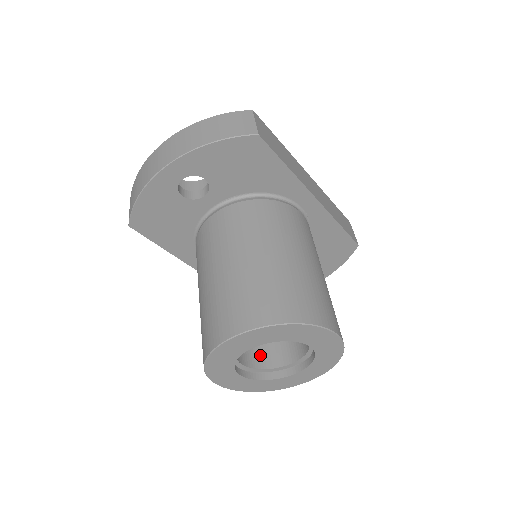
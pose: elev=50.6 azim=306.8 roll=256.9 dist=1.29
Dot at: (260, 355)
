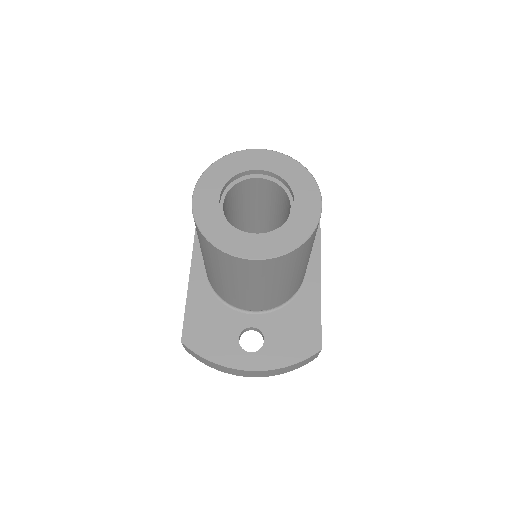
Dot at: occluded
